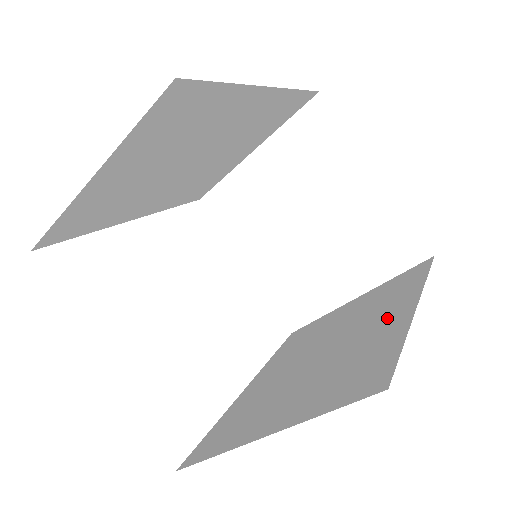
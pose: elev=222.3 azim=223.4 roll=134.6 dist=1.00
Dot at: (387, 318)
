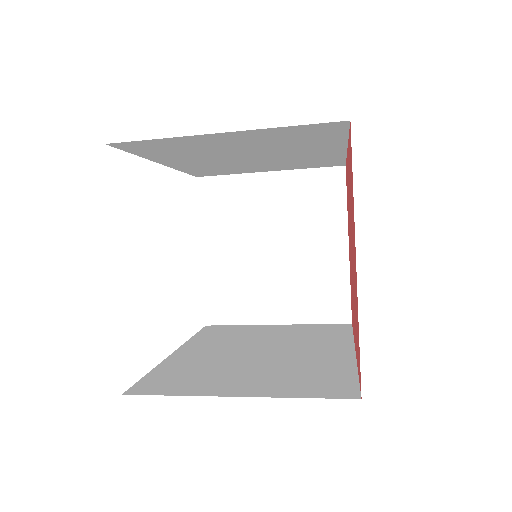
Dot at: (328, 352)
